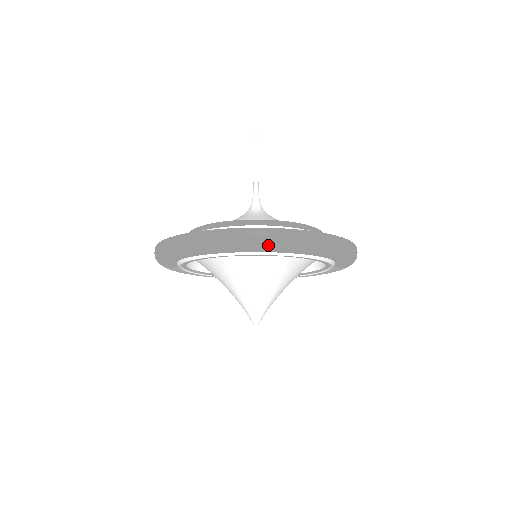
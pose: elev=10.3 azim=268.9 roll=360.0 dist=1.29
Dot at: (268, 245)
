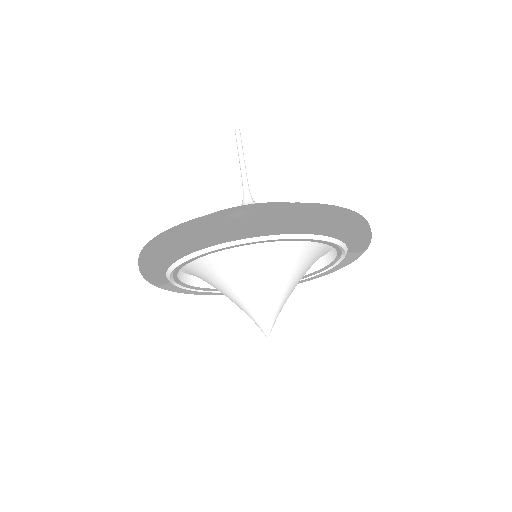
Dot at: (253, 226)
